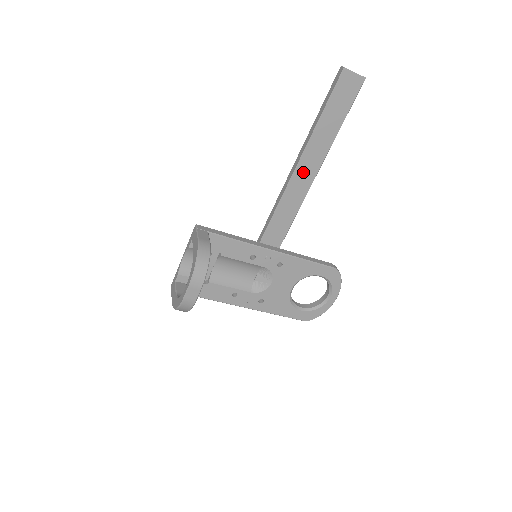
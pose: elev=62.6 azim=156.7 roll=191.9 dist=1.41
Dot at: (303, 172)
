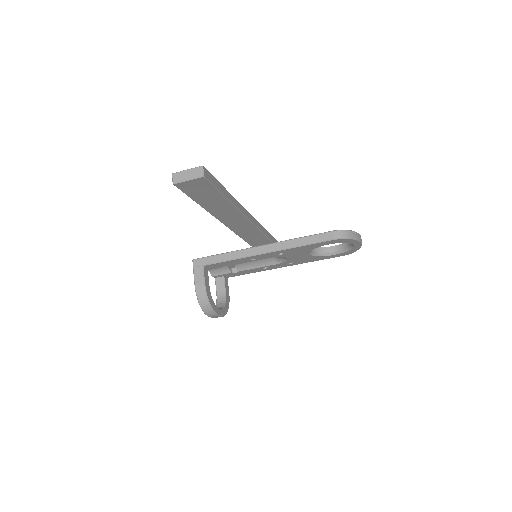
Dot at: (233, 222)
